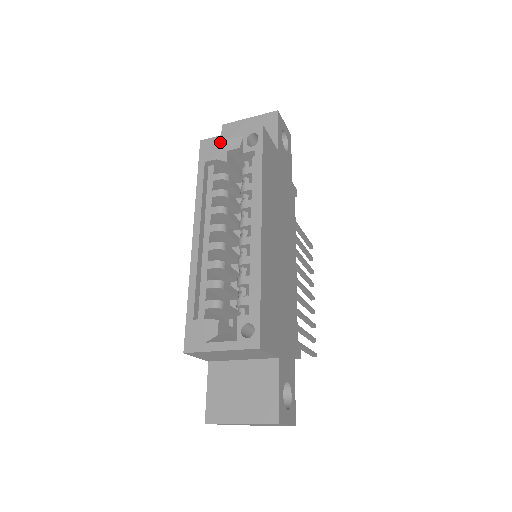
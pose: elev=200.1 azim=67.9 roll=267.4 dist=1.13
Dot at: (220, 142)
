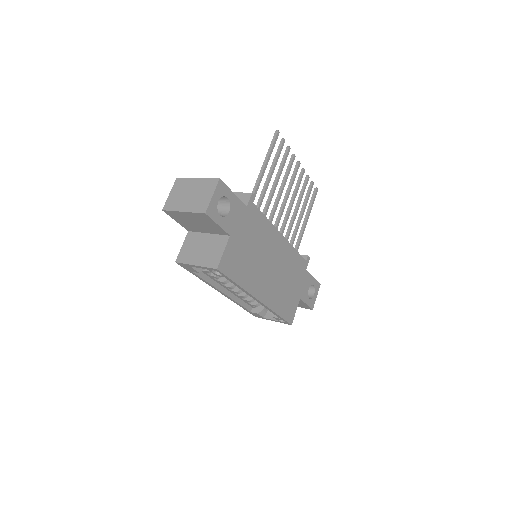
Dot at: (192, 267)
